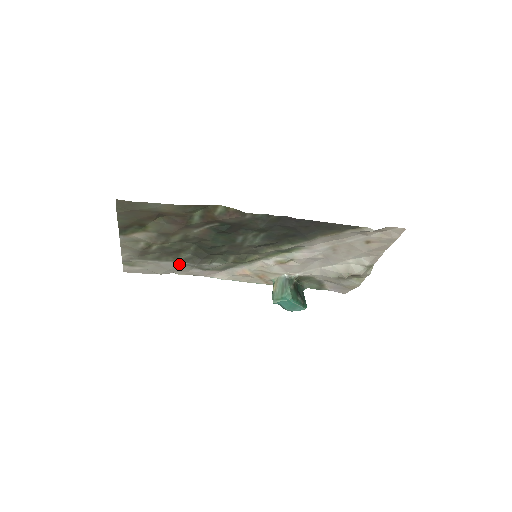
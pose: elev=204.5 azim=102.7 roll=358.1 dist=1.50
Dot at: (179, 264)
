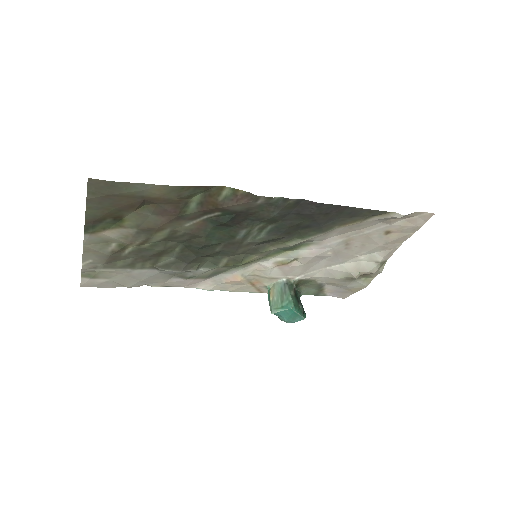
Dot at: (157, 272)
